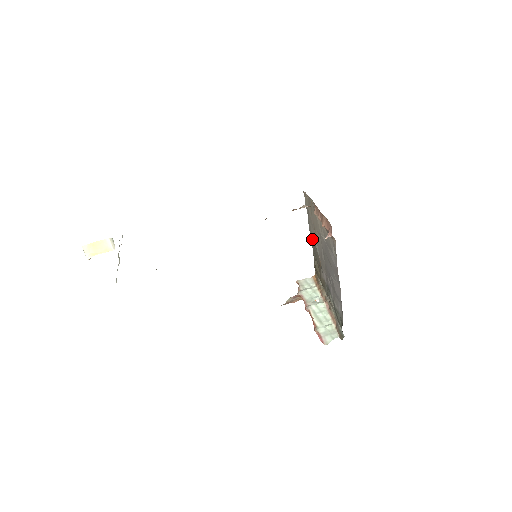
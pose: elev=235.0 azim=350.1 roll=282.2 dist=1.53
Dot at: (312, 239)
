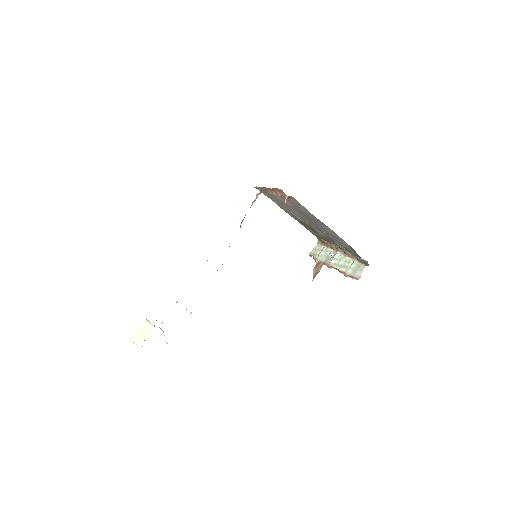
Dot at: (291, 215)
